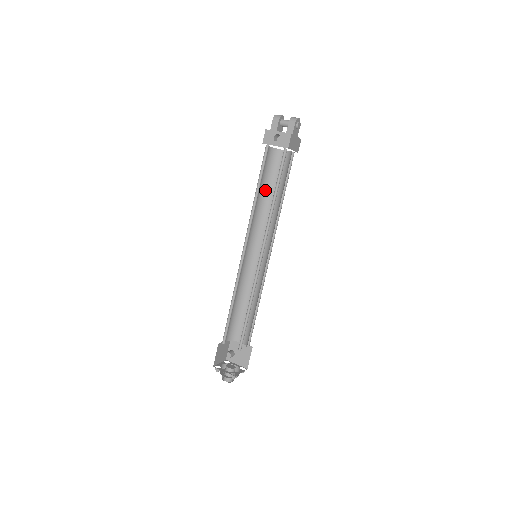
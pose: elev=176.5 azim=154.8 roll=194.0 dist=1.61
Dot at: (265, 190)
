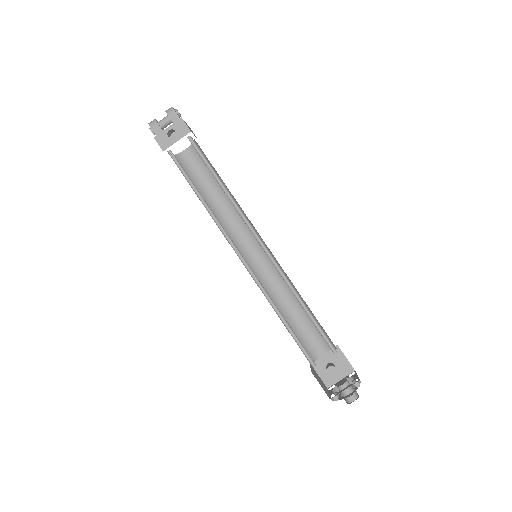
Dot at: occluded
